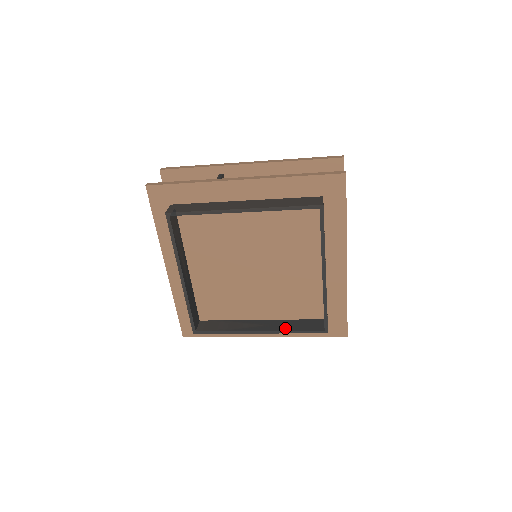
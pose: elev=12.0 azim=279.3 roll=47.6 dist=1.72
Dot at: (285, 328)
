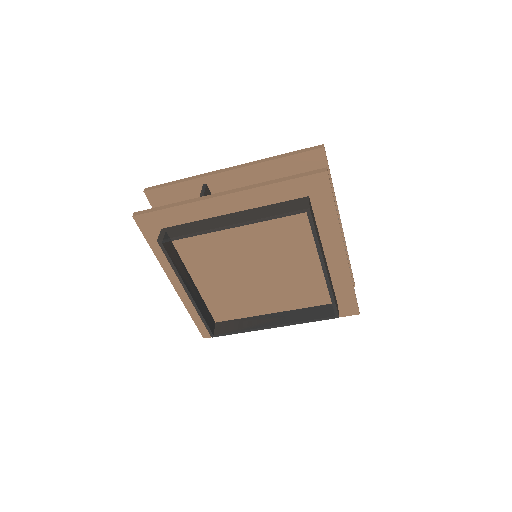
Dot at: (297, 319)
